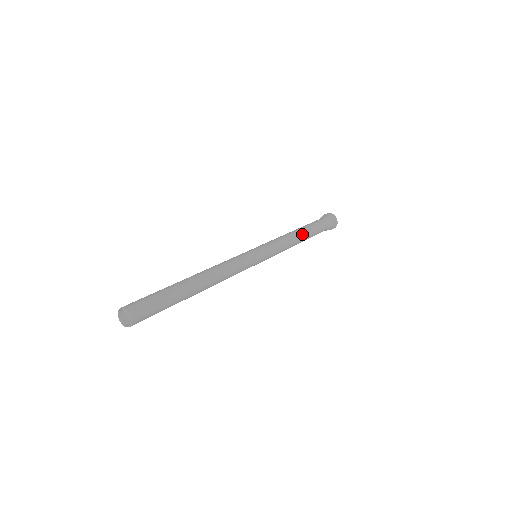
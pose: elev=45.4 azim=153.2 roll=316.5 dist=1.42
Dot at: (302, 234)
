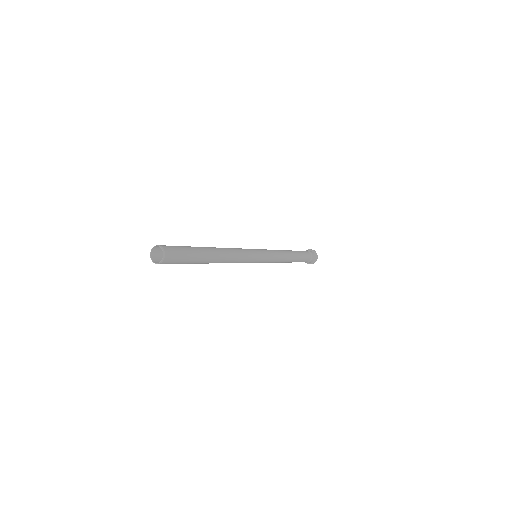
Dot at: (292, 256)
